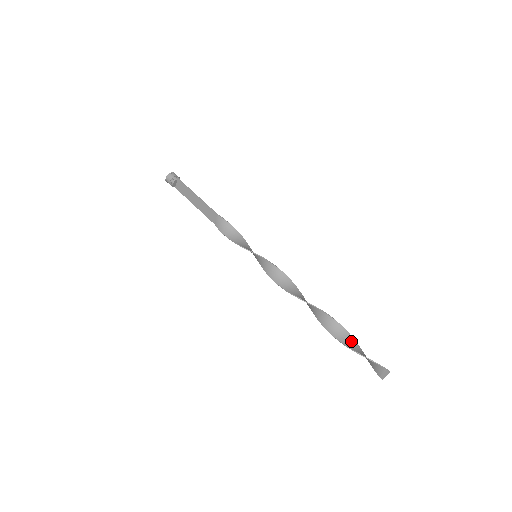
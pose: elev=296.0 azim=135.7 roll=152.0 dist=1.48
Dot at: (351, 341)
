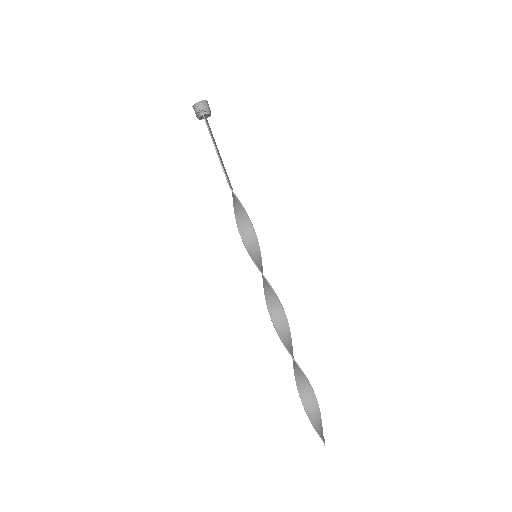
Dot at: (309, 394)
